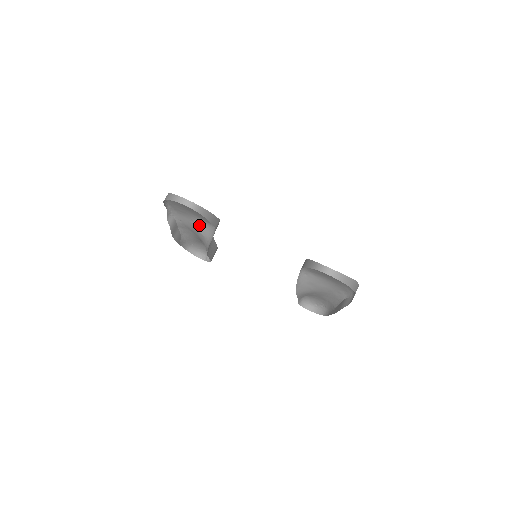
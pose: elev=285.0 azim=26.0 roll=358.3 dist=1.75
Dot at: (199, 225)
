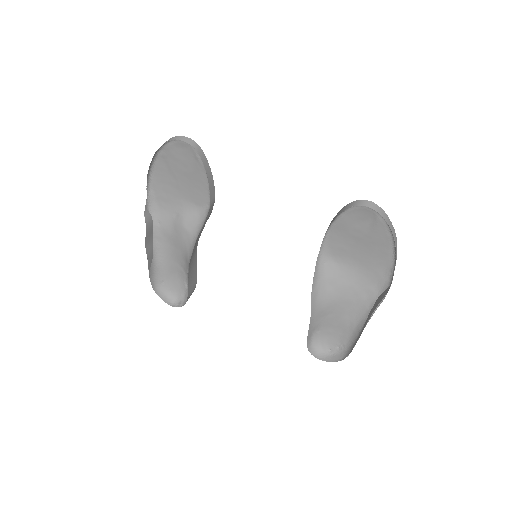
Dot at: (185, 217)
